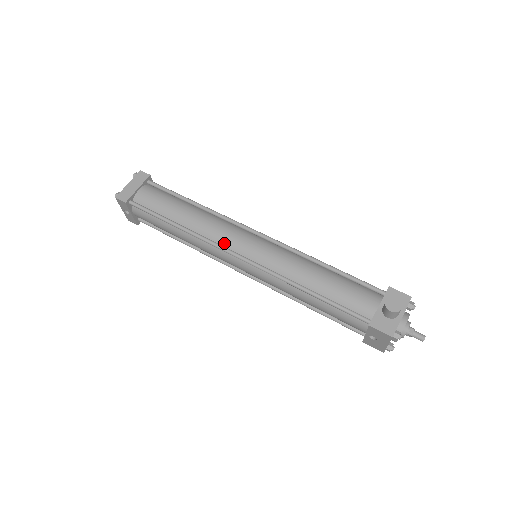
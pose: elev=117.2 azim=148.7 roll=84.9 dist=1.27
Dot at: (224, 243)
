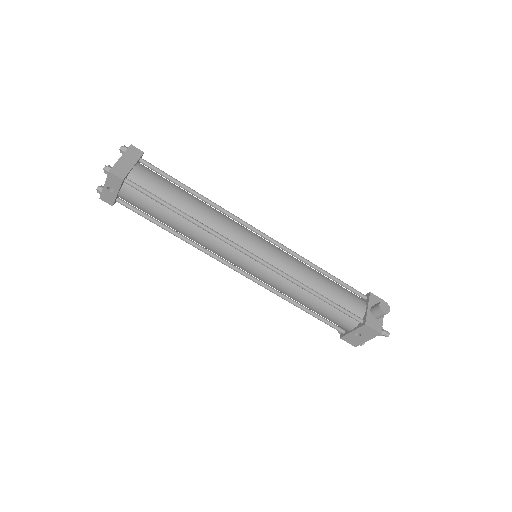
Dot at: (236, 240)
